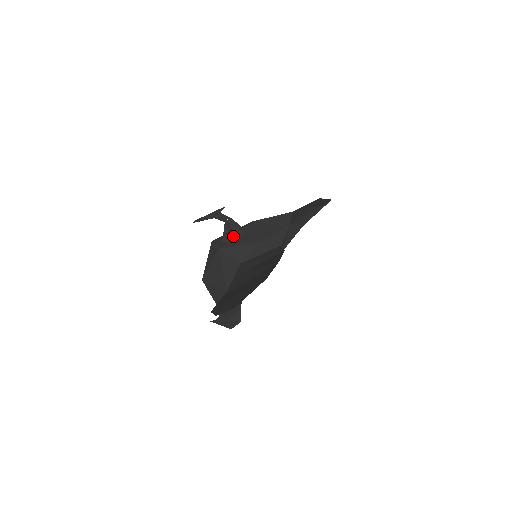
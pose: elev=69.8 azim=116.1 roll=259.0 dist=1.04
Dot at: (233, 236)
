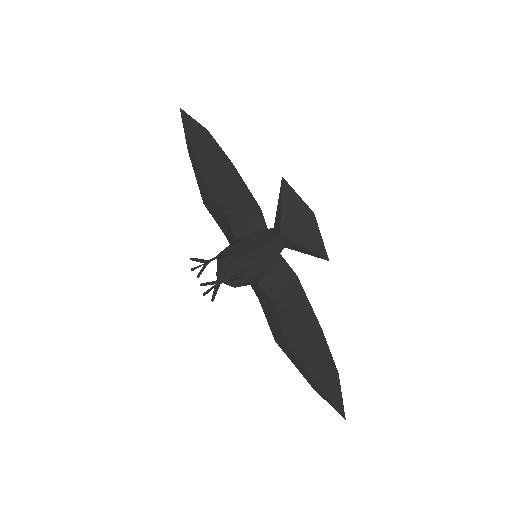
Dot at: (241, 278)
